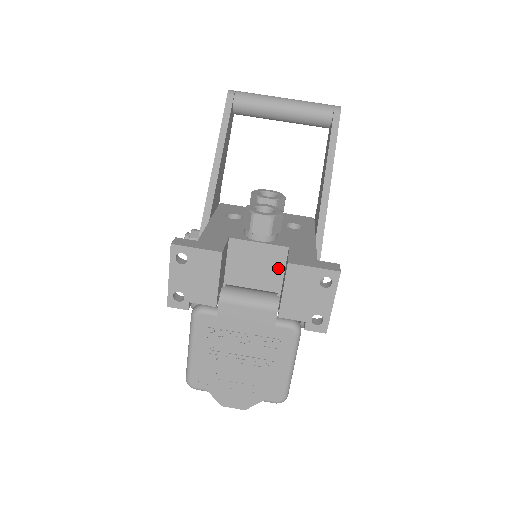
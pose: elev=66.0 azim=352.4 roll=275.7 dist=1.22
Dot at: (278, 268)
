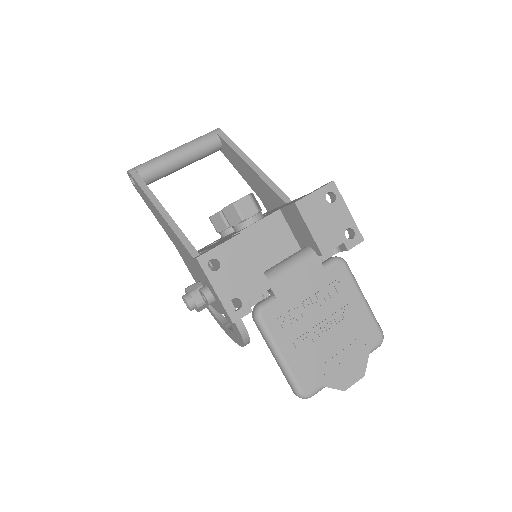
Dot at: (285, 233)
